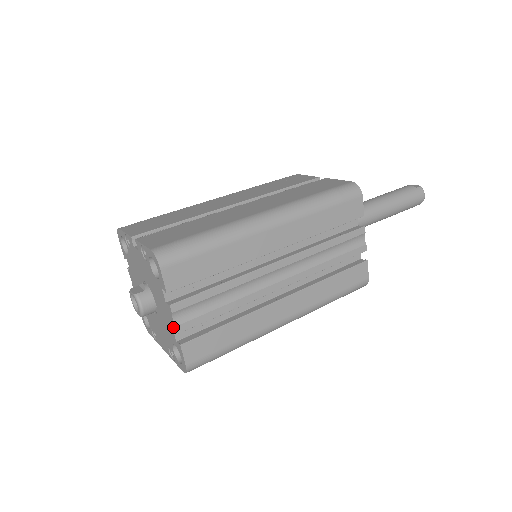
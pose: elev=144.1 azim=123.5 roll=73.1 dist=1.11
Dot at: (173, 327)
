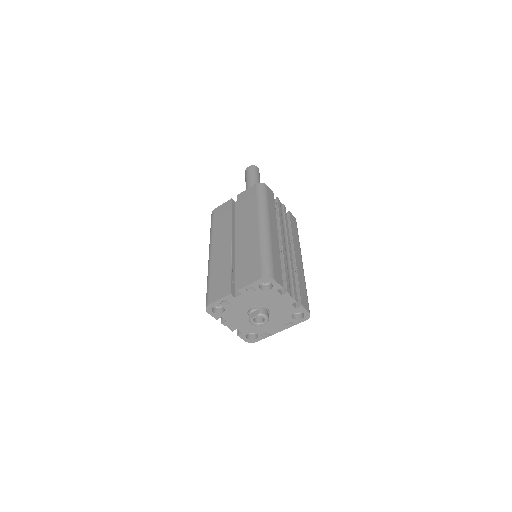
Dot at: (292, 302)
